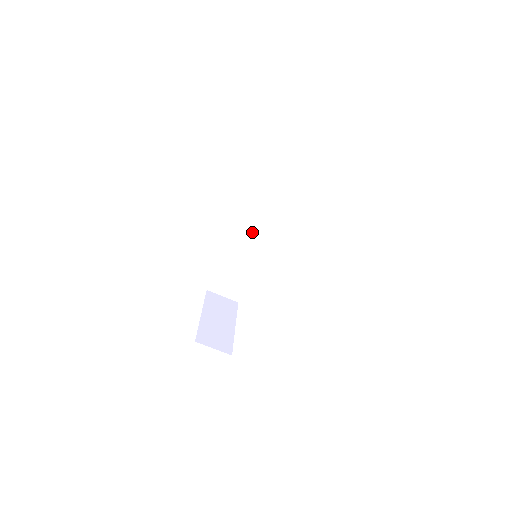
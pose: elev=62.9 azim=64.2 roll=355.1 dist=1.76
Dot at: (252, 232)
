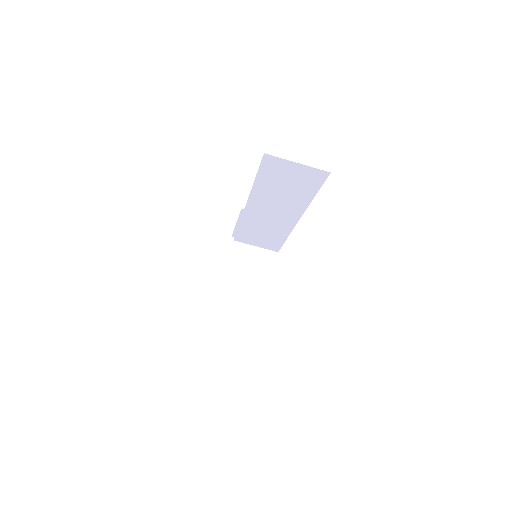
Dot at: (250, 227)
